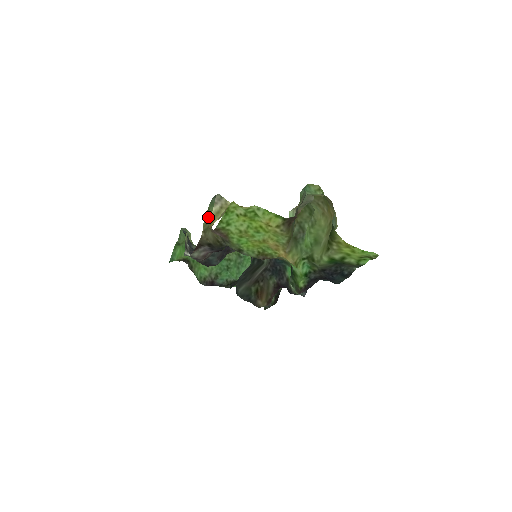
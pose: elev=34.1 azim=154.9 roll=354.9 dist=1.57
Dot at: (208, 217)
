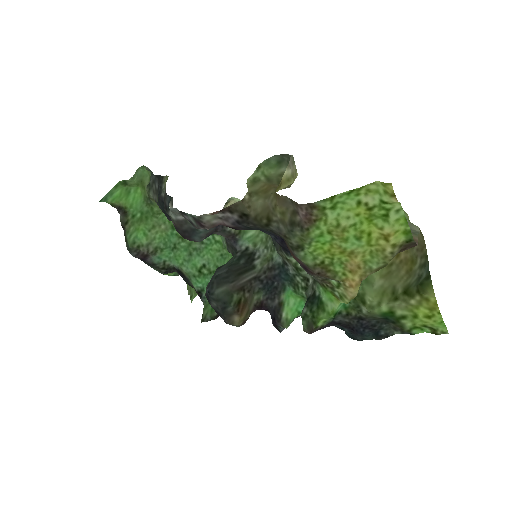
Dot at: (256, 177)
